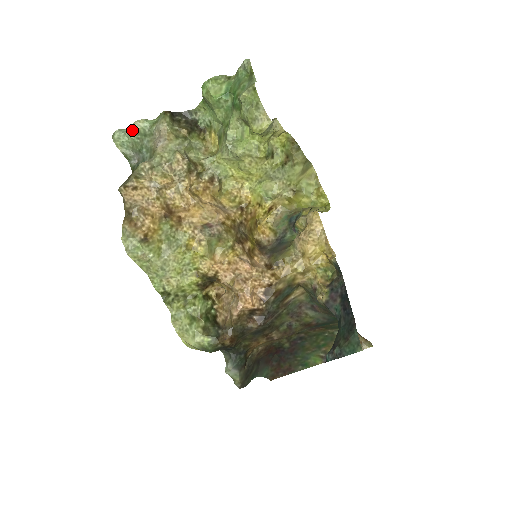
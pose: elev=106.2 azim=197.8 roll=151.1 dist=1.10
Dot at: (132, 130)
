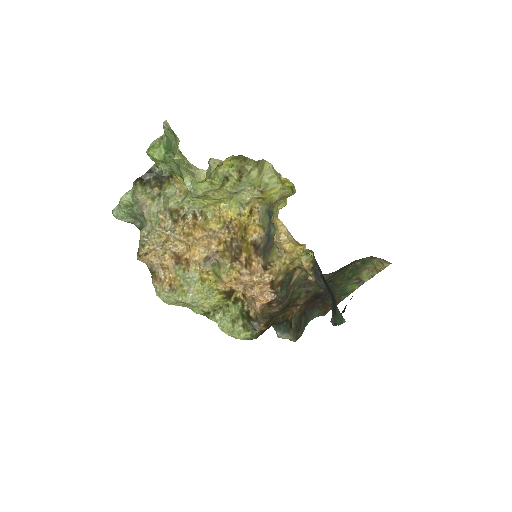
Dot at: (122, 206)
